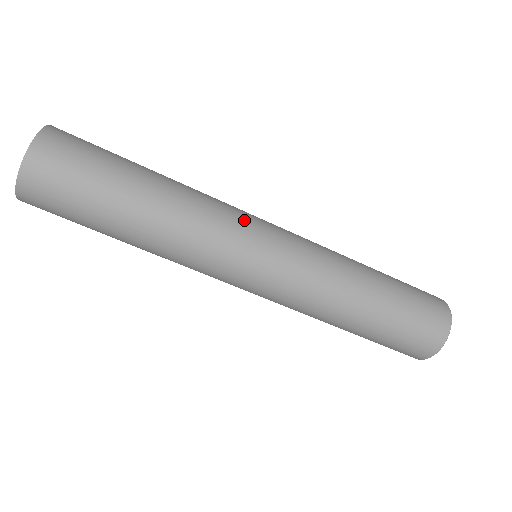
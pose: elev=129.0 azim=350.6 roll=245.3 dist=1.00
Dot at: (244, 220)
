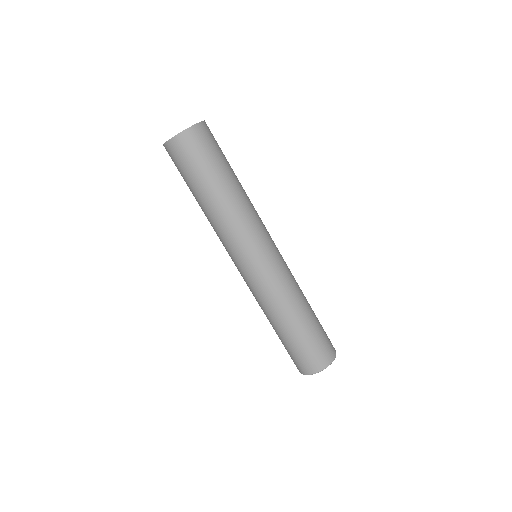
Dot at: (253, 242)
